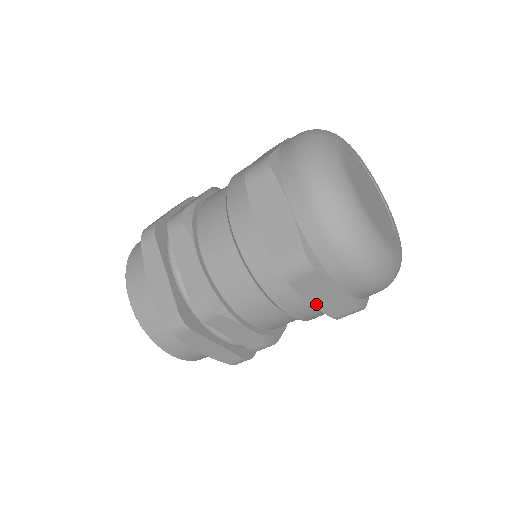
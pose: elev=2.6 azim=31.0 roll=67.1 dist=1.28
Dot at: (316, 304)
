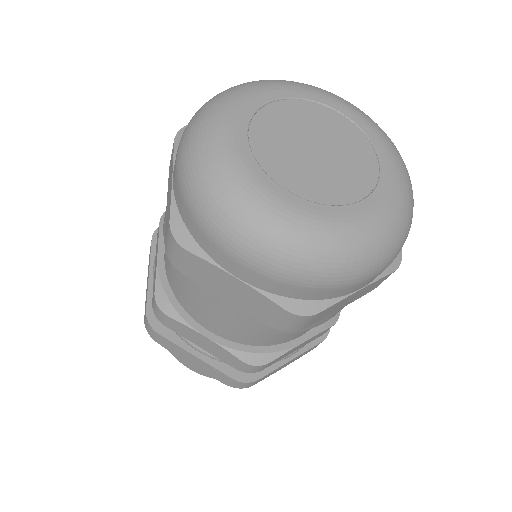
Dot at: (234, 303)
